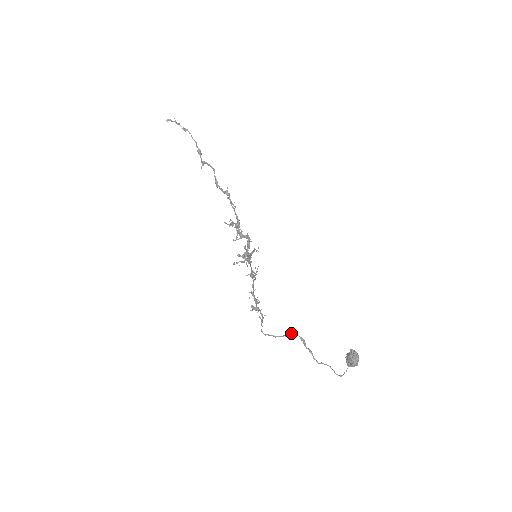
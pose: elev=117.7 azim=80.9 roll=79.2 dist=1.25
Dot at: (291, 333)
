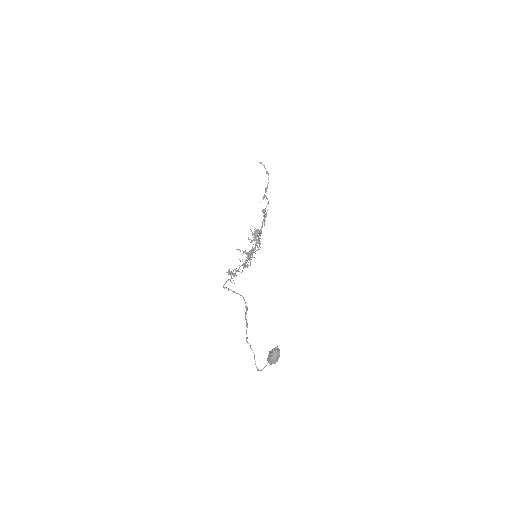
Dot at: occluded
